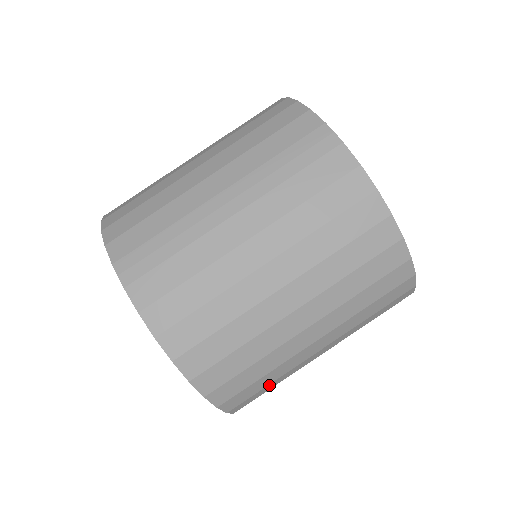
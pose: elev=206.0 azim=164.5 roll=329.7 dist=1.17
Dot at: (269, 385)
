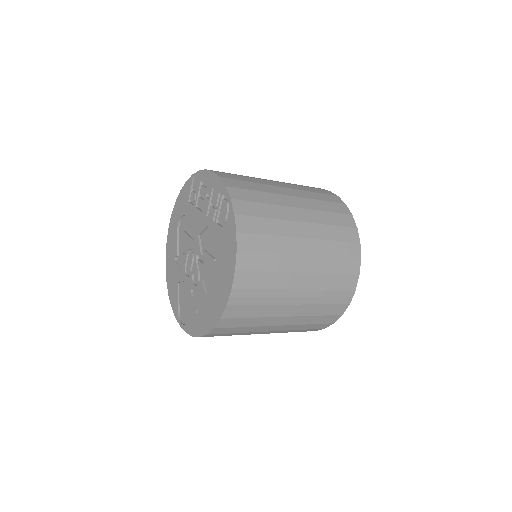
Dot at: occluded
